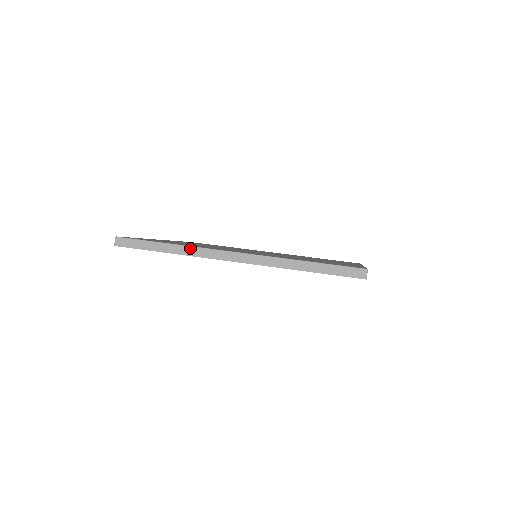
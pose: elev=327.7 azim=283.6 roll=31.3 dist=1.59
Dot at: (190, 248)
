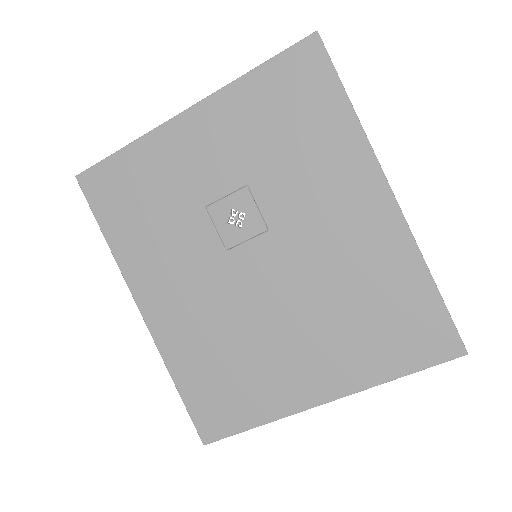
Dot at: (118, 264)
